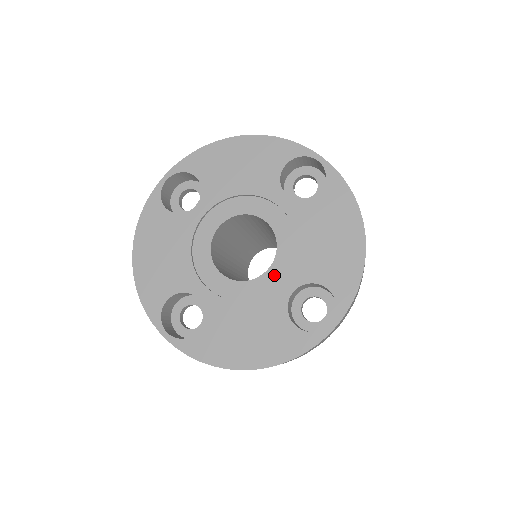
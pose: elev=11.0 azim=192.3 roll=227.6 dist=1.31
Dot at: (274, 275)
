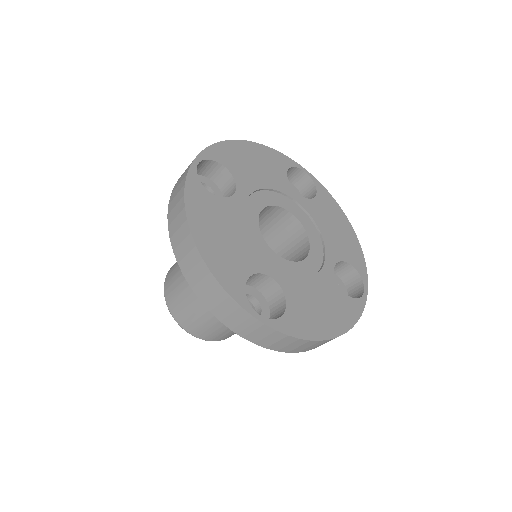
Dot at: (315, 256)
